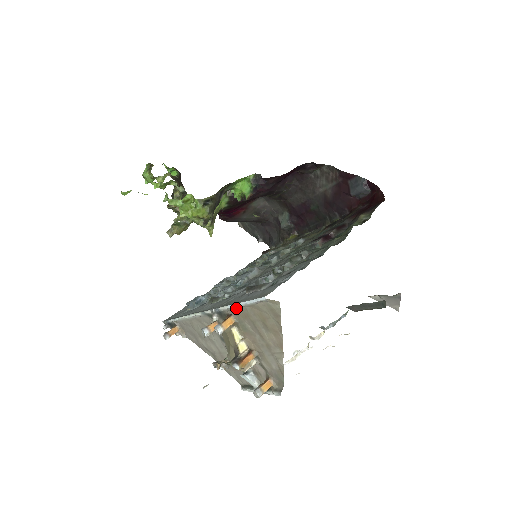
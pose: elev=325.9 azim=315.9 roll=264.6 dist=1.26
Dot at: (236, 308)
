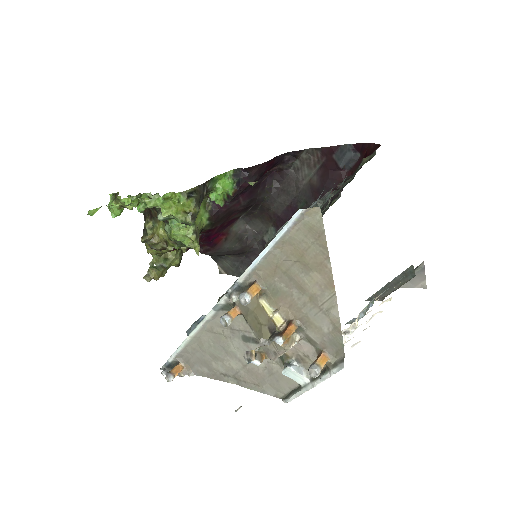
Dot at: (261, 263)
